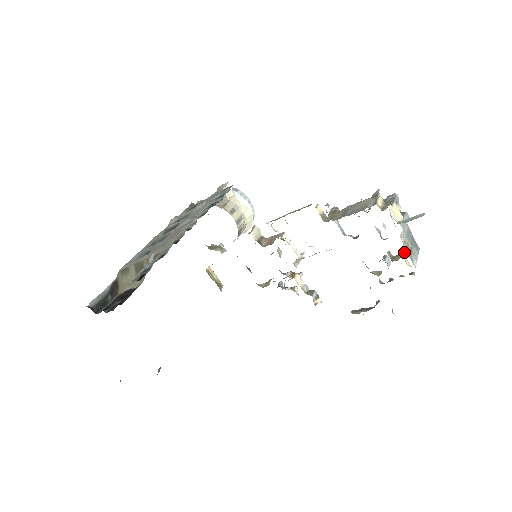
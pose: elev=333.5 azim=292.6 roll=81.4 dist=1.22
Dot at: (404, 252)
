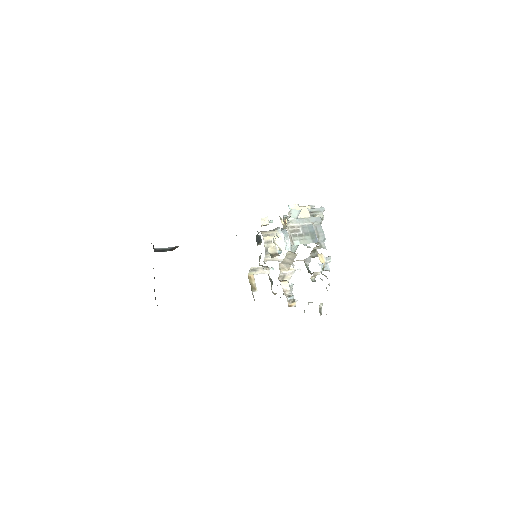
Dot at: (329, 256)
